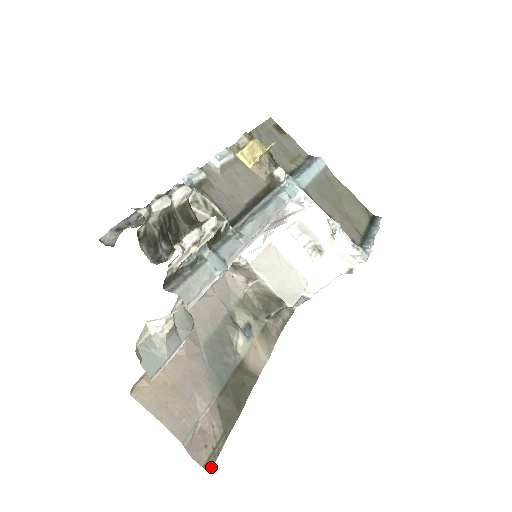
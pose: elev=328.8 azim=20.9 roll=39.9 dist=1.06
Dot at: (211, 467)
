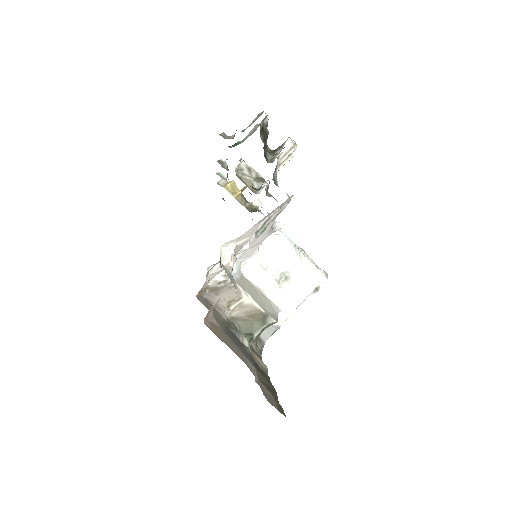
Dot at: (284, 414)
